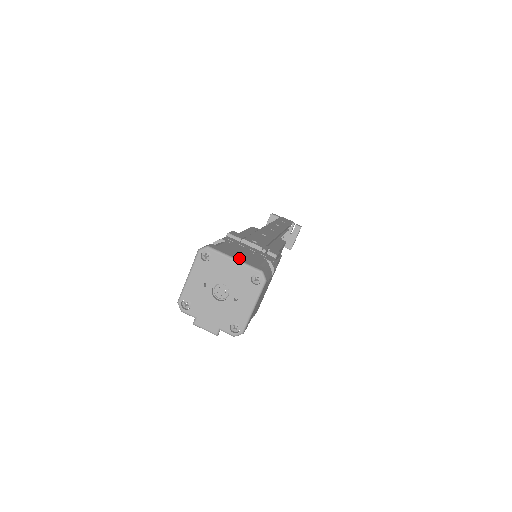
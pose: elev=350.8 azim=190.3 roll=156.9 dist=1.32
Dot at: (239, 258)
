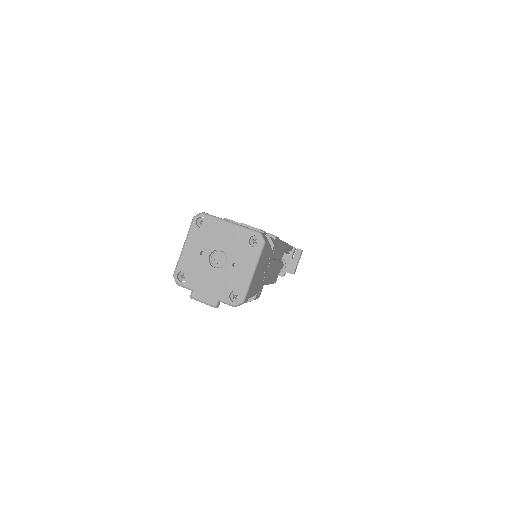
Dot at: occluded
